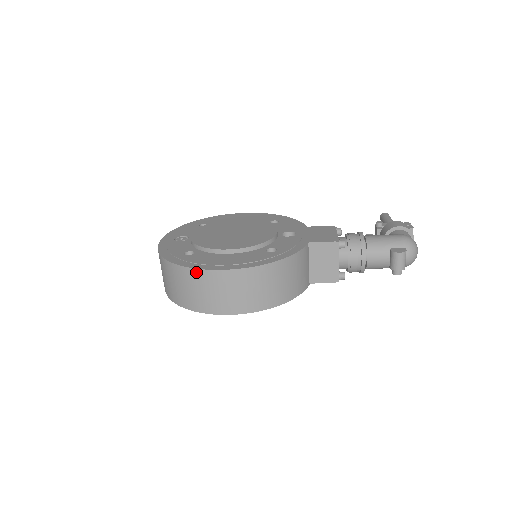
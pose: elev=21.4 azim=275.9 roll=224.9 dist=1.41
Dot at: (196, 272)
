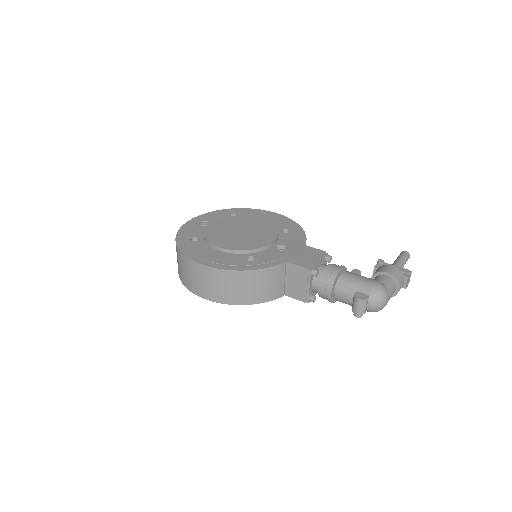
Dot at: (185, 258)
